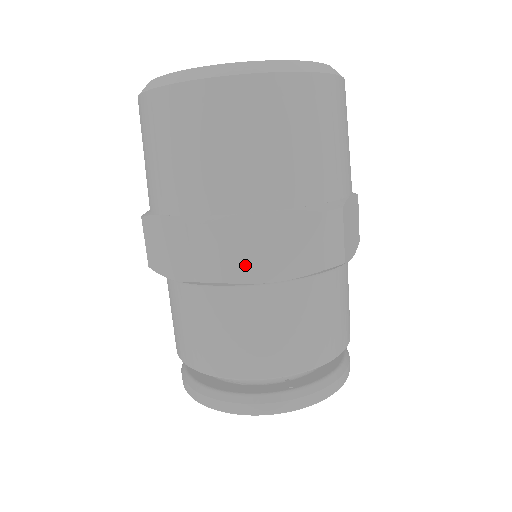
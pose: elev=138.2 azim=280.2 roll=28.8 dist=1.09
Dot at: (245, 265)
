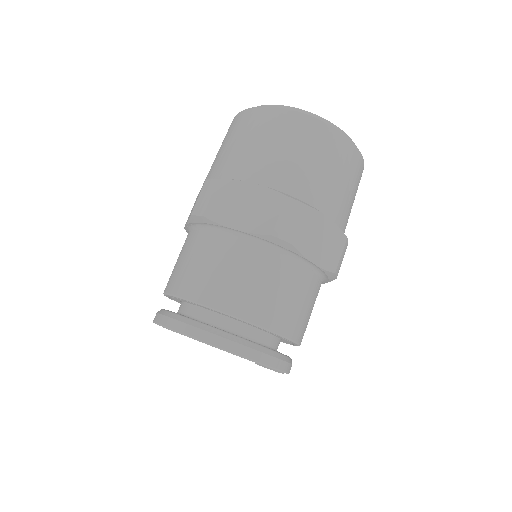
Dot at: (222, 210)
